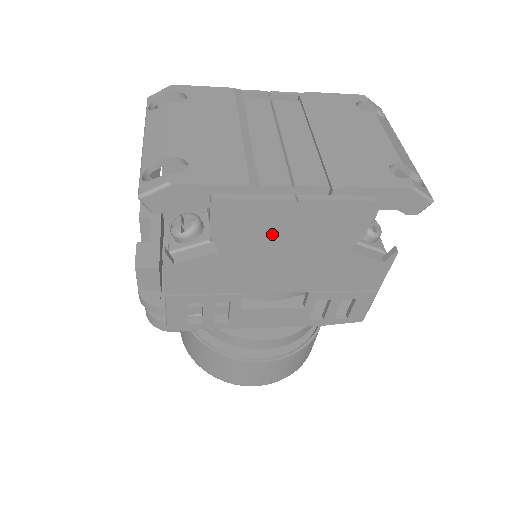
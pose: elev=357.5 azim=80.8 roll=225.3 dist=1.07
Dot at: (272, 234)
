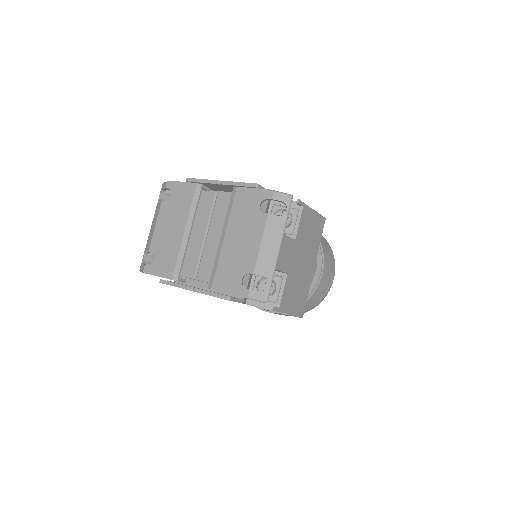
Dot at: occluded
